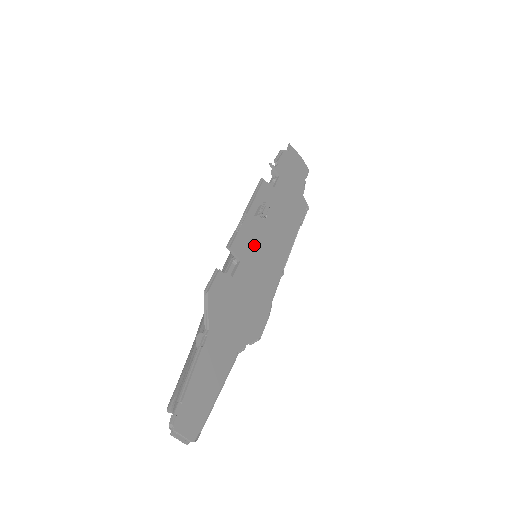
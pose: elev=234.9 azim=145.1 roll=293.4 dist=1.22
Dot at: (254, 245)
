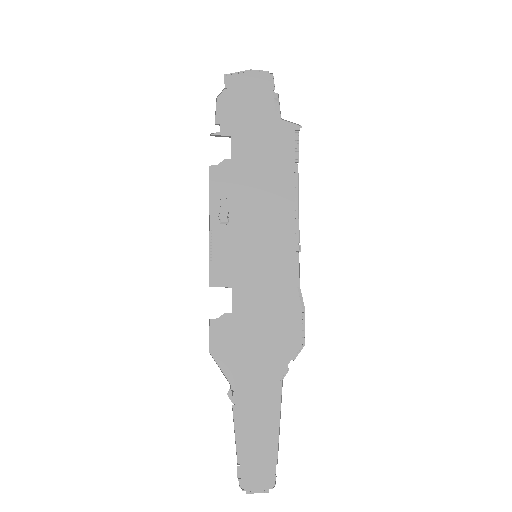
Dot at: (240, 254)
